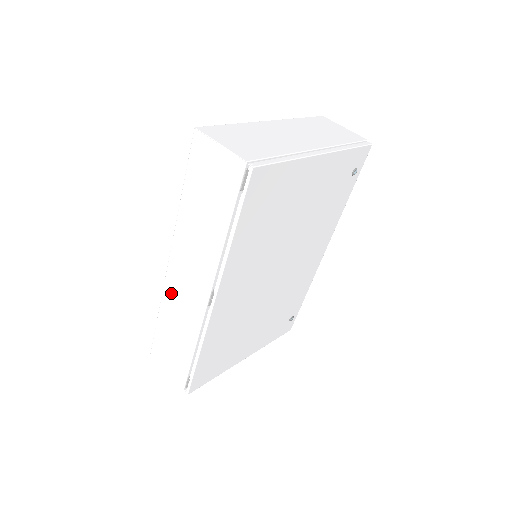
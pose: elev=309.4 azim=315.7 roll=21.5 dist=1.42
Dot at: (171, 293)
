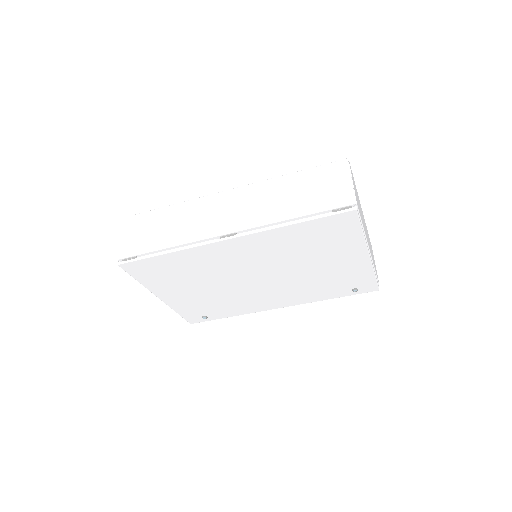
Dot at: (202, 205)
